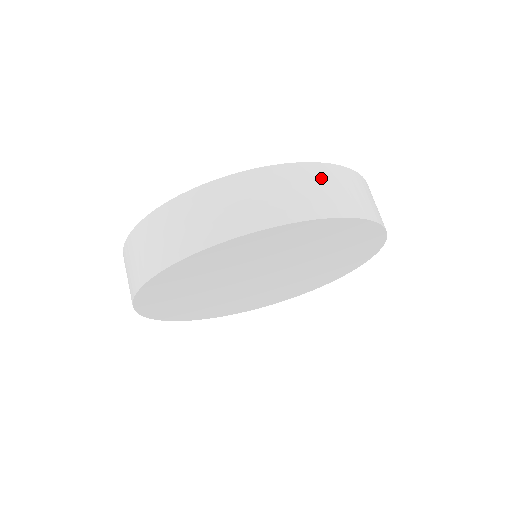
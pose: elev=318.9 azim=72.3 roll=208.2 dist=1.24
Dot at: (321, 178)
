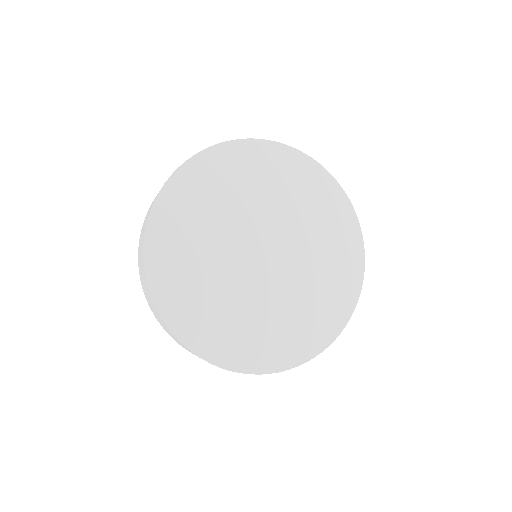
Dot at: occluded
